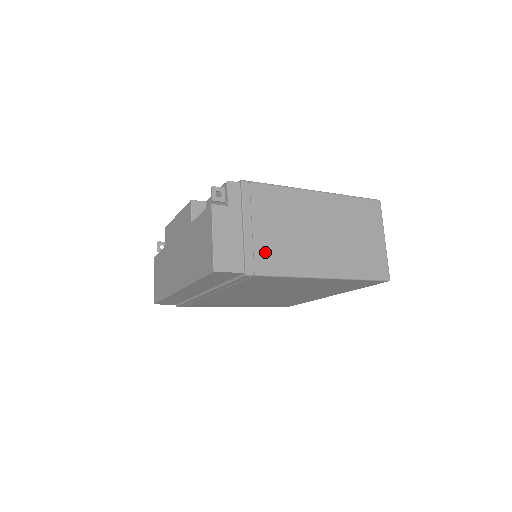
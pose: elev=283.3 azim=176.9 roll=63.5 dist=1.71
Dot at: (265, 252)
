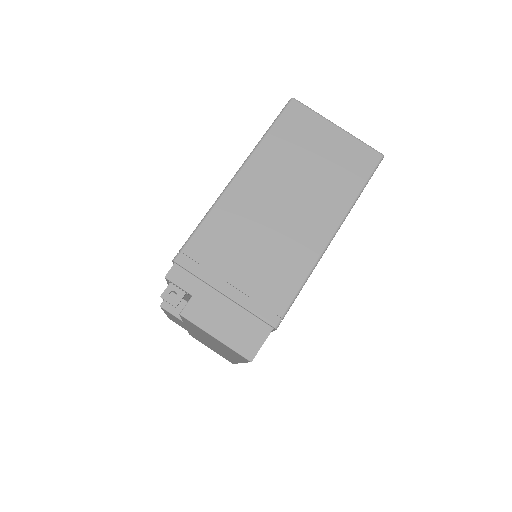
Dot at: (266, 289)
